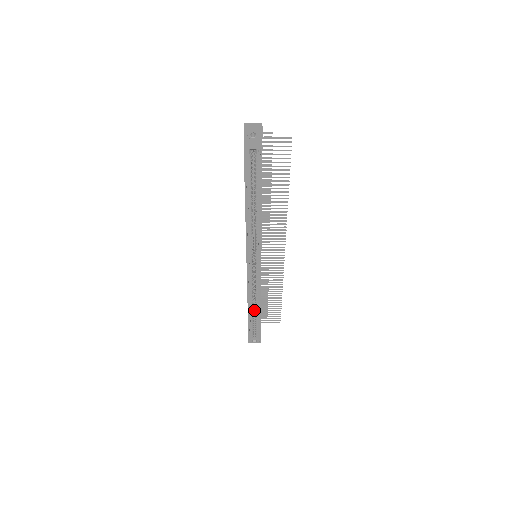
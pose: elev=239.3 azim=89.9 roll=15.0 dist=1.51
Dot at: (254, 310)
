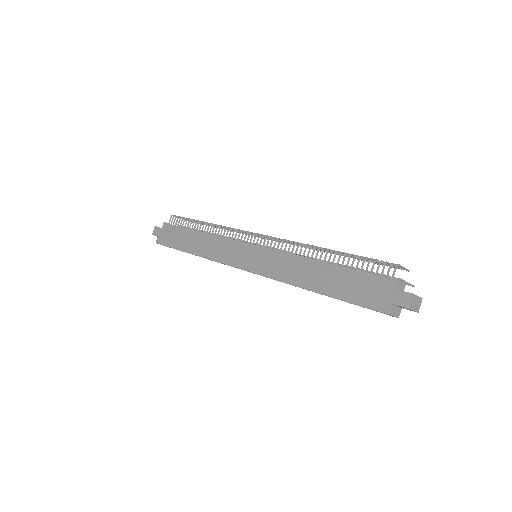
Dot at: occluded
